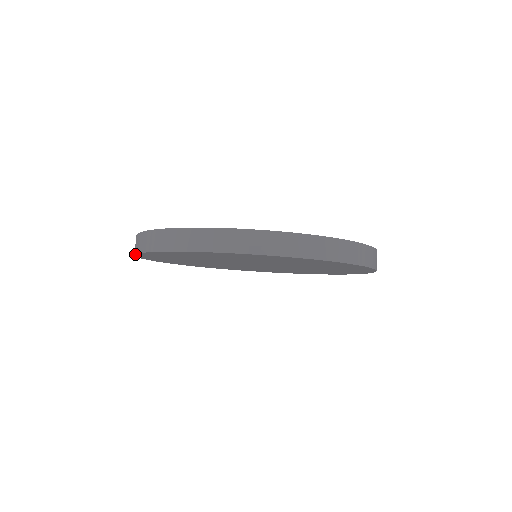
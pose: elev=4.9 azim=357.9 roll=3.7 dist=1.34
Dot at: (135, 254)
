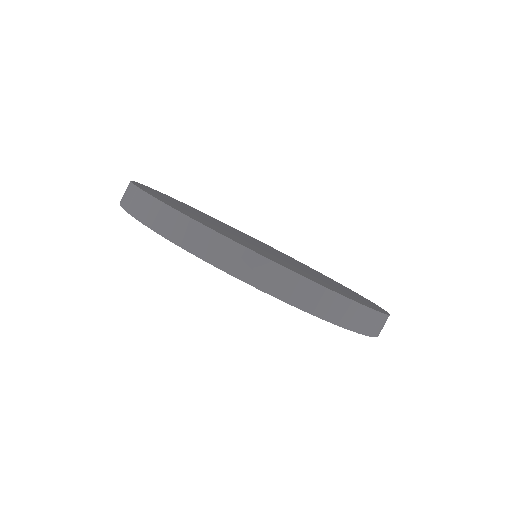
Dot at: (137, 219)
